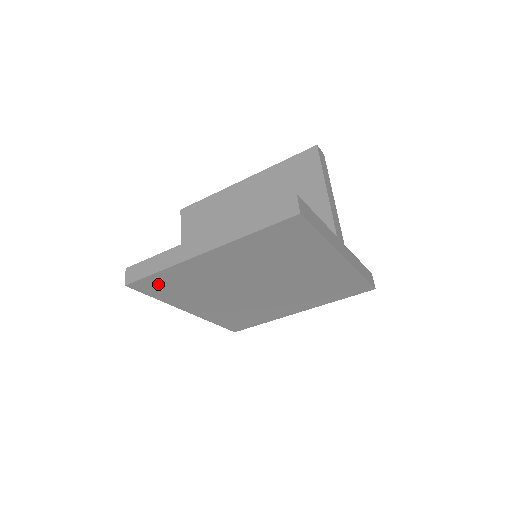
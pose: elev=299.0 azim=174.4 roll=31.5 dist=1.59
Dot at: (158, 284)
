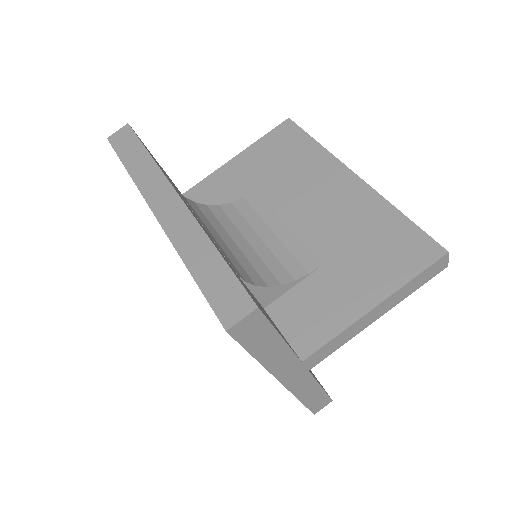
Dot at: occluded
